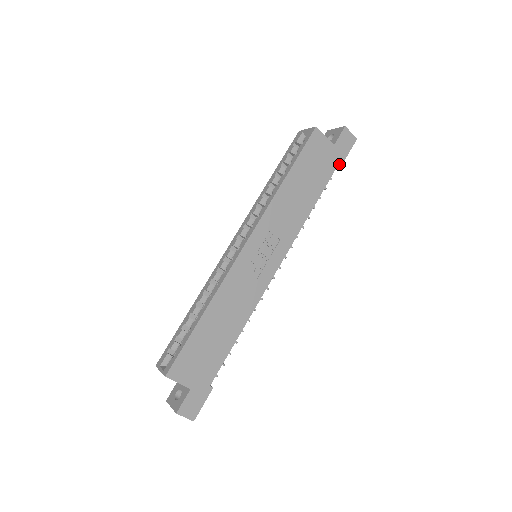
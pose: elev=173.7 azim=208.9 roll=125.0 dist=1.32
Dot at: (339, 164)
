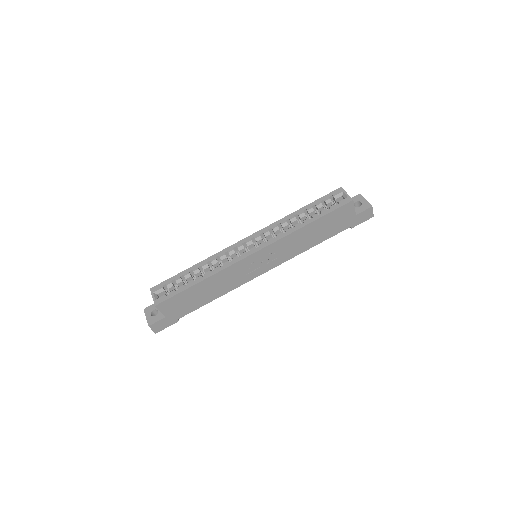
Dot at: (350, 226)
